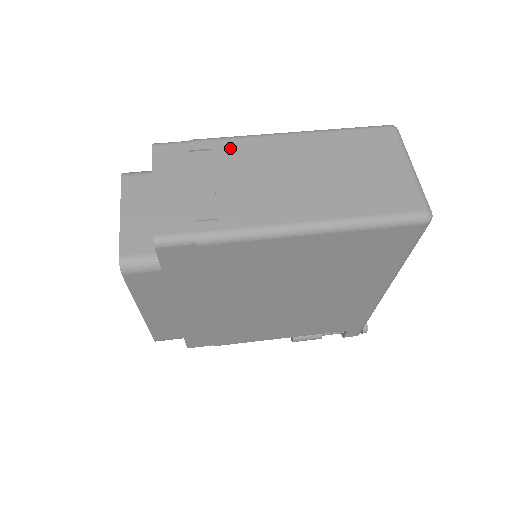
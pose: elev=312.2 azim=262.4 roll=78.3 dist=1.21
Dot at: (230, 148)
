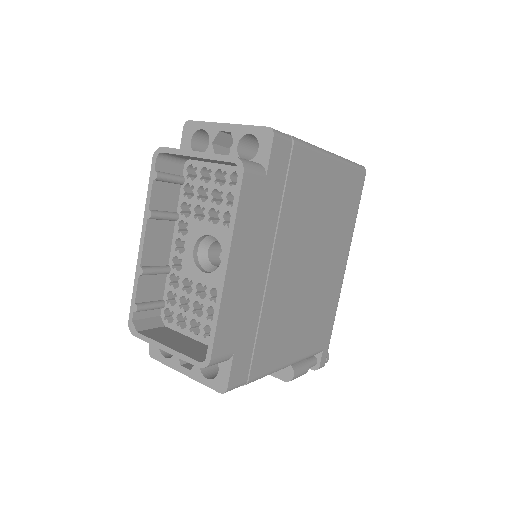
Dot at: occluded
